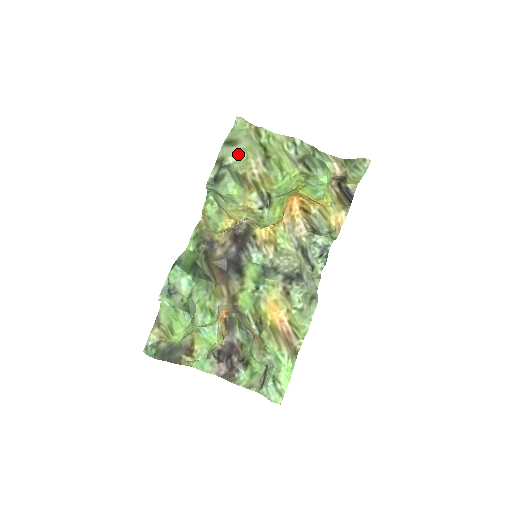
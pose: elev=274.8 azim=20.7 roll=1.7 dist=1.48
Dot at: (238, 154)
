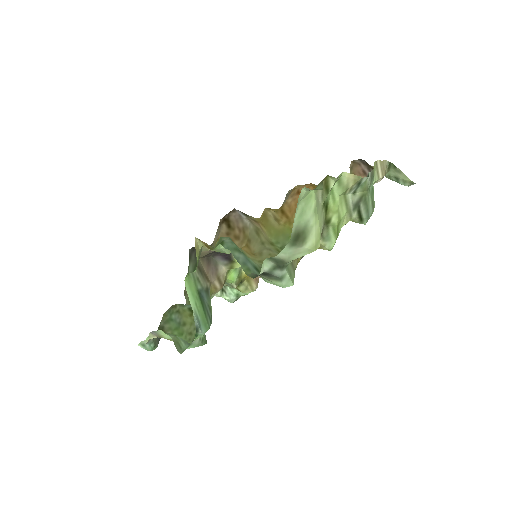
Dot at: occluded
